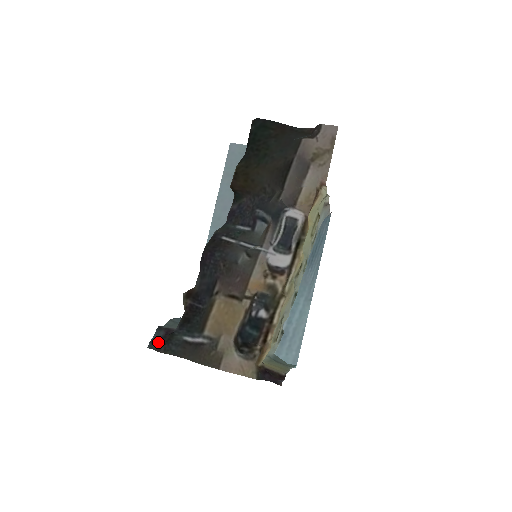
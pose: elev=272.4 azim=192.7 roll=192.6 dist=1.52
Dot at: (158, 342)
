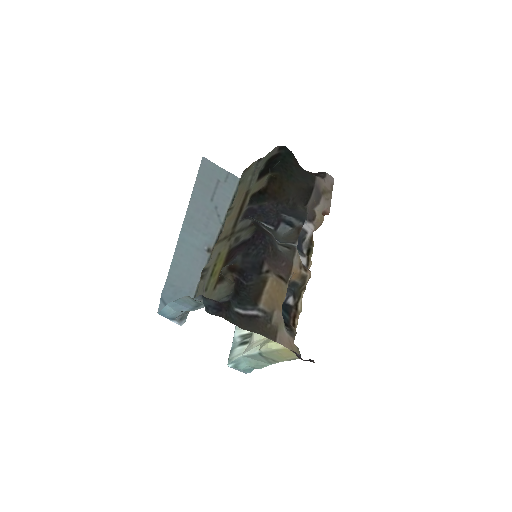
Dot at: (215, 308)
